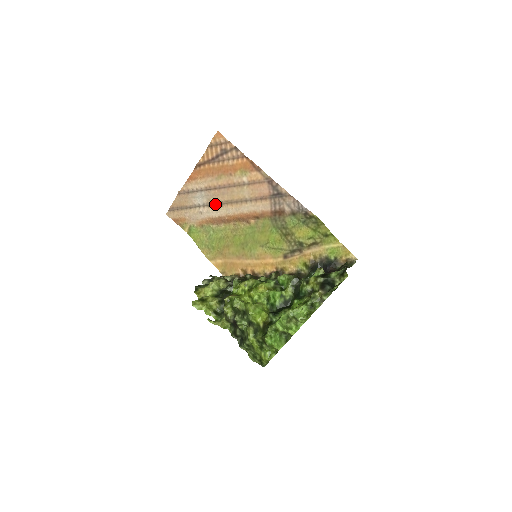
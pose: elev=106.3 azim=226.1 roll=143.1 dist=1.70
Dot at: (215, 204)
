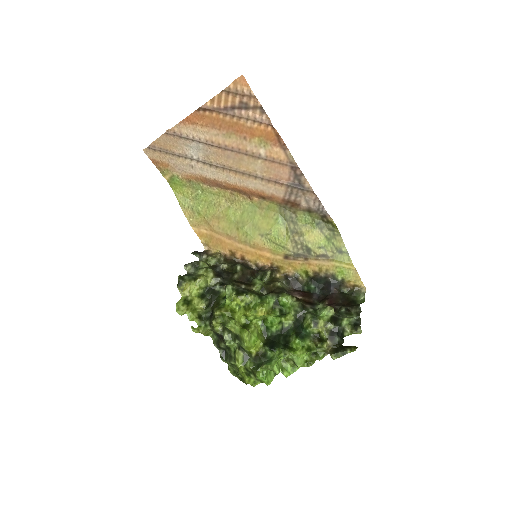
Dot at: (214, 165)
